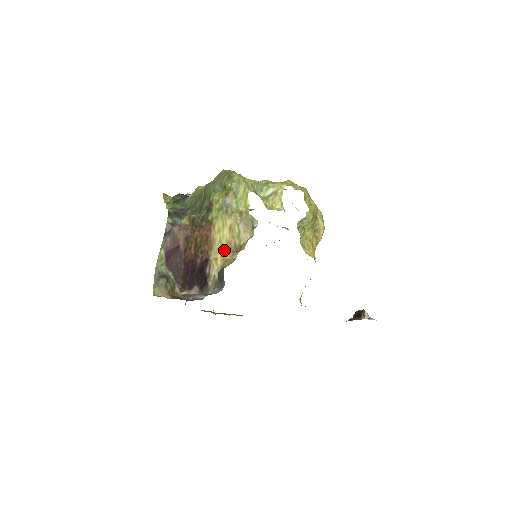
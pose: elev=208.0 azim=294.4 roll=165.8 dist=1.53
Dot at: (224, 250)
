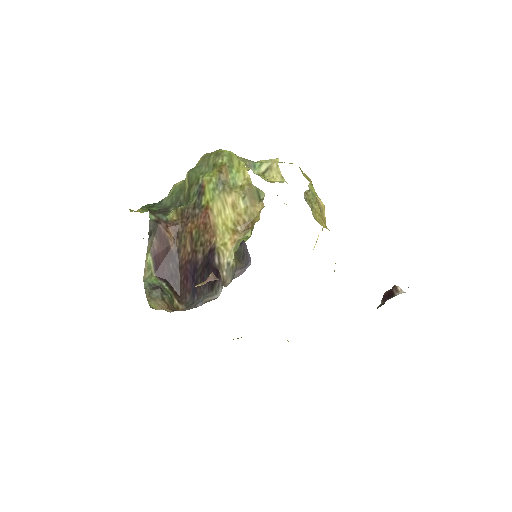
Dot at: (232, 231)
